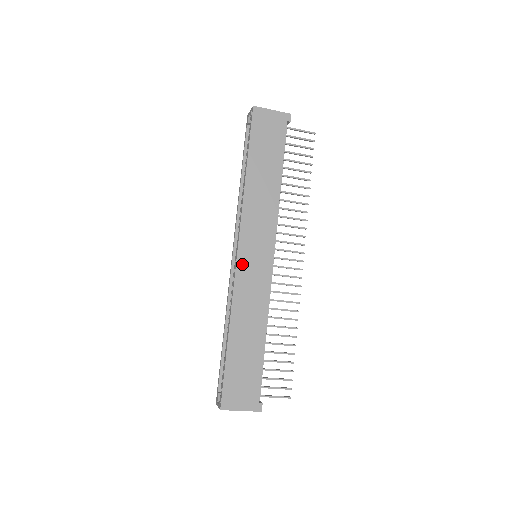
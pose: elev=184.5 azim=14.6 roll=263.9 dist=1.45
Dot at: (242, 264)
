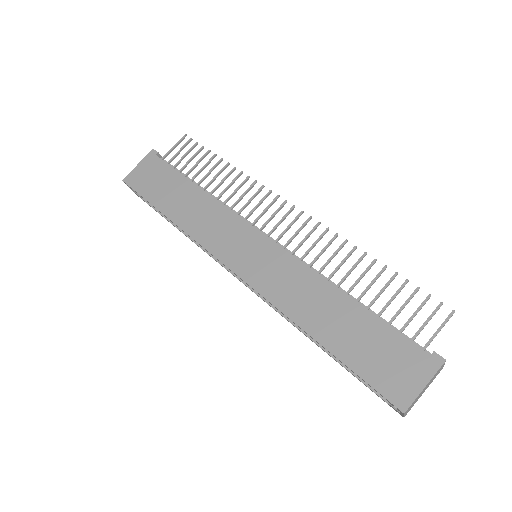
Dot at: (248, 274)
